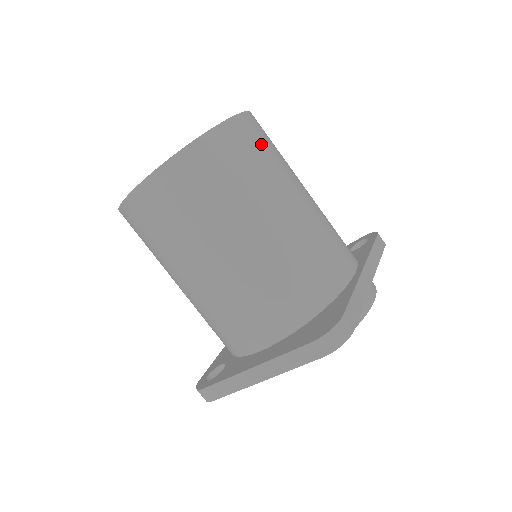
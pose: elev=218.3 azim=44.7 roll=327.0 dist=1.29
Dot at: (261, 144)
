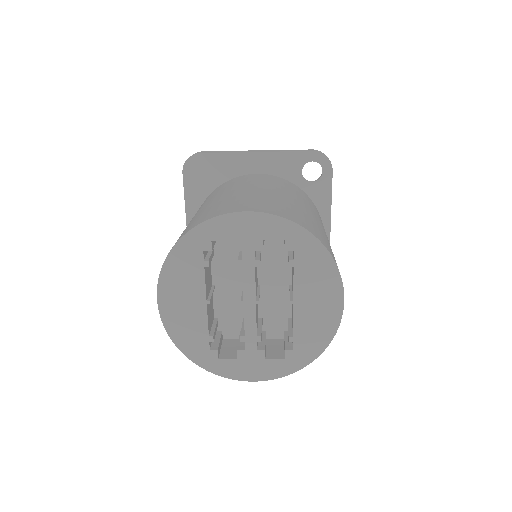
Dot at: occluded
